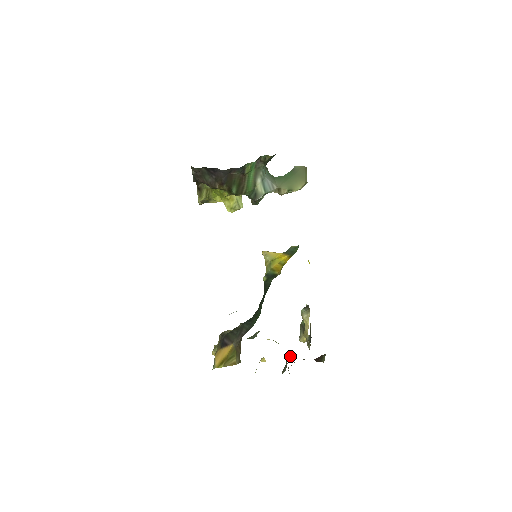
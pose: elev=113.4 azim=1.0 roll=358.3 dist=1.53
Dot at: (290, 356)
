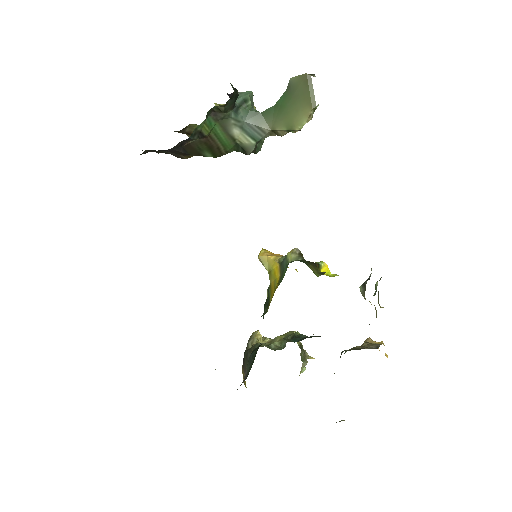
Dot at: occluded
